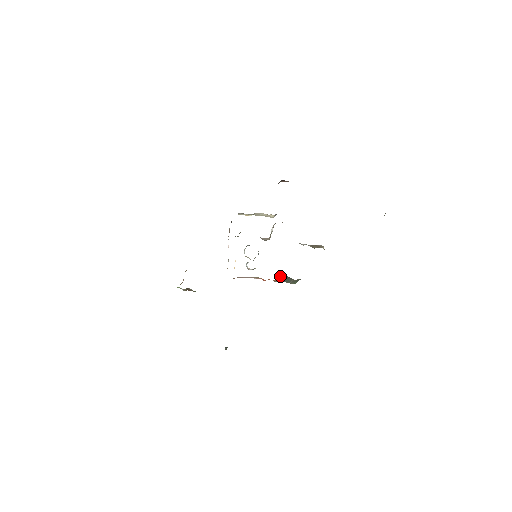
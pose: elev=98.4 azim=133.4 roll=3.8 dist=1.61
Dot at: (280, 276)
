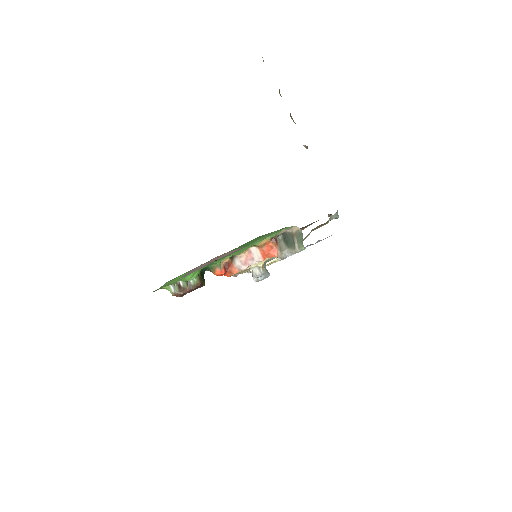
Dot at: (280, 244)
